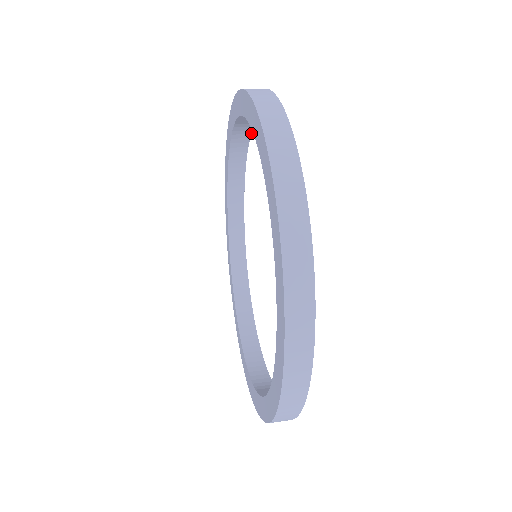
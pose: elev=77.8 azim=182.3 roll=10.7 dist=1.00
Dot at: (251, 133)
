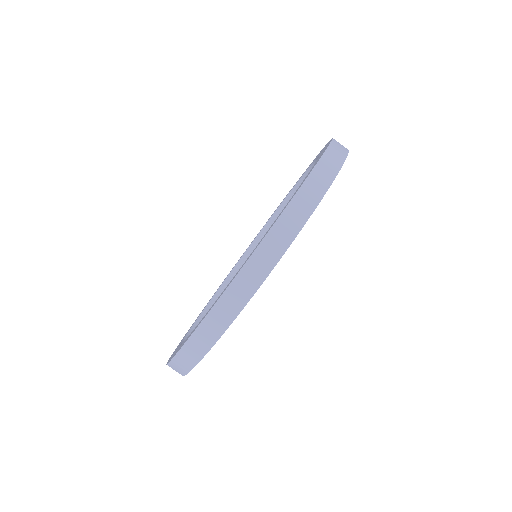
Dot at: occluded
